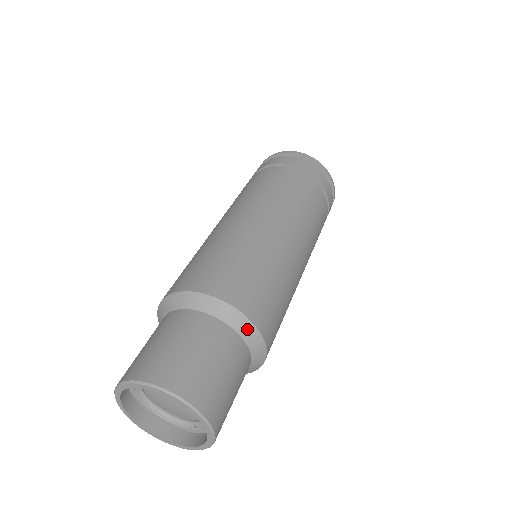
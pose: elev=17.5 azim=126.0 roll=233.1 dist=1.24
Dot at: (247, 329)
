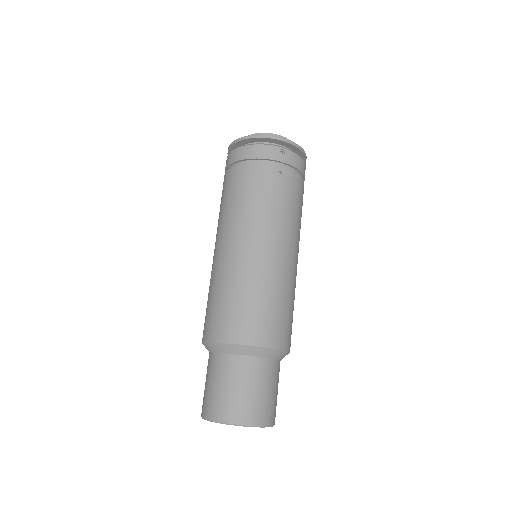
Dot at: (284, 355)
